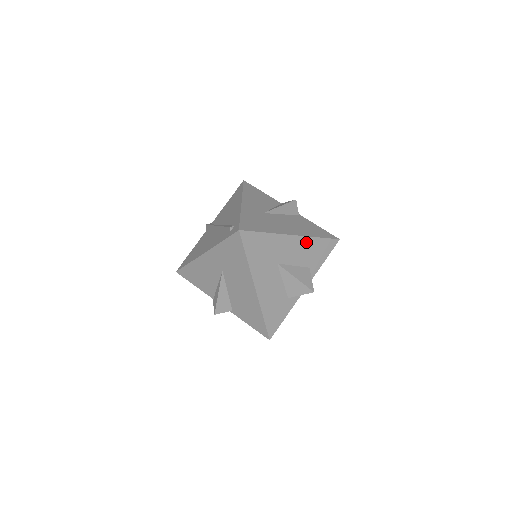
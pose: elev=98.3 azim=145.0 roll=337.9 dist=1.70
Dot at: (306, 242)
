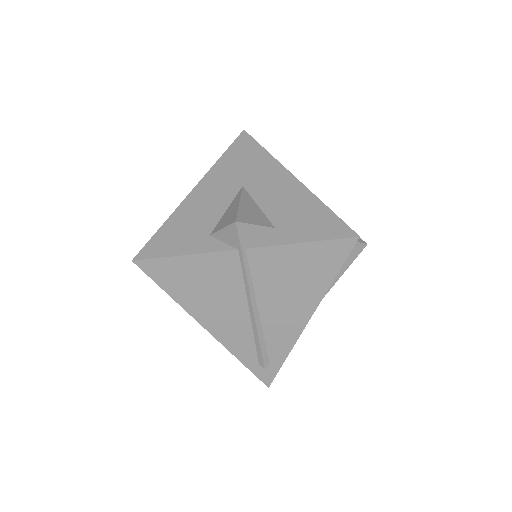
Dot at: occluded
